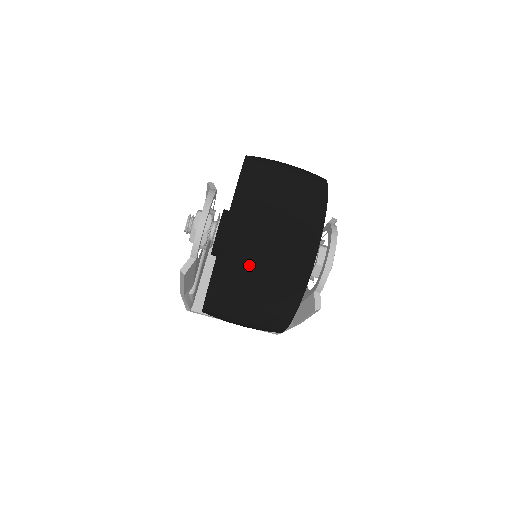
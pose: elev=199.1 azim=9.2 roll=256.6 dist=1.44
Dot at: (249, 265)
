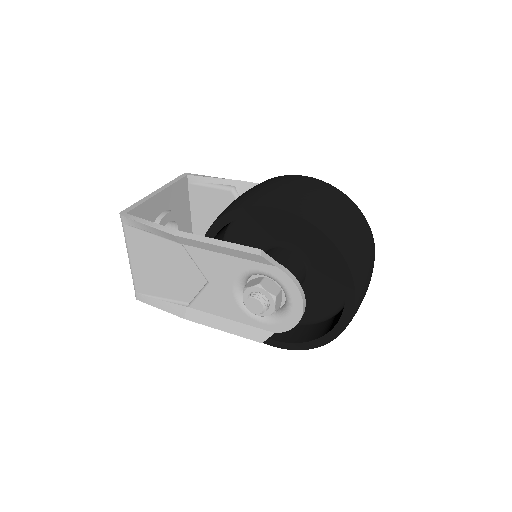
Dot at: occluded
